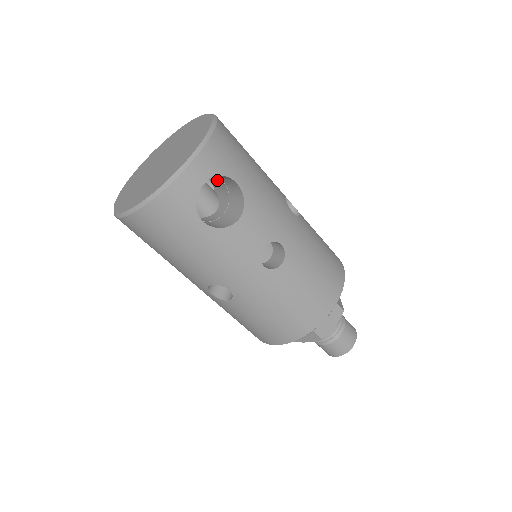
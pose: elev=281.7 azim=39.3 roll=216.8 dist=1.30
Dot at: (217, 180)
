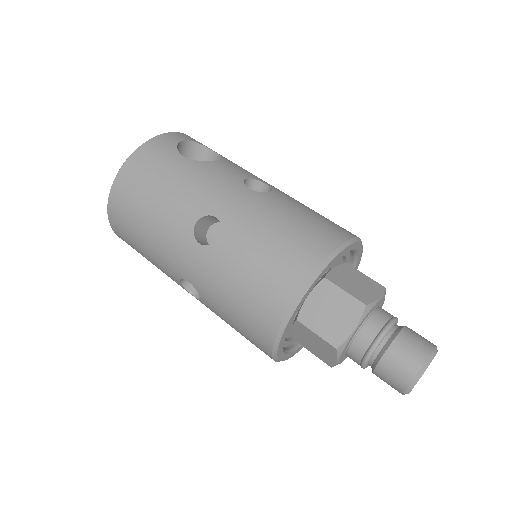
Dot at: occluded
